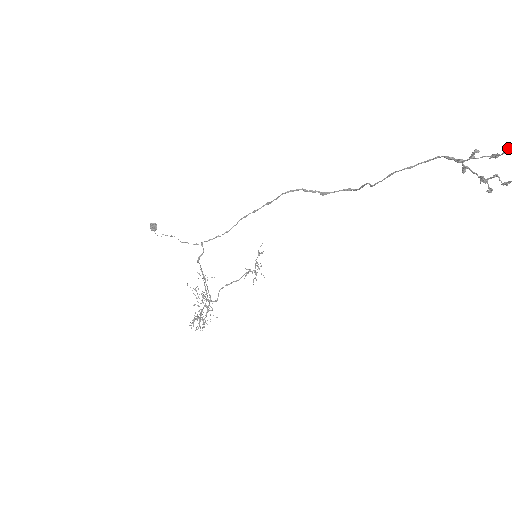
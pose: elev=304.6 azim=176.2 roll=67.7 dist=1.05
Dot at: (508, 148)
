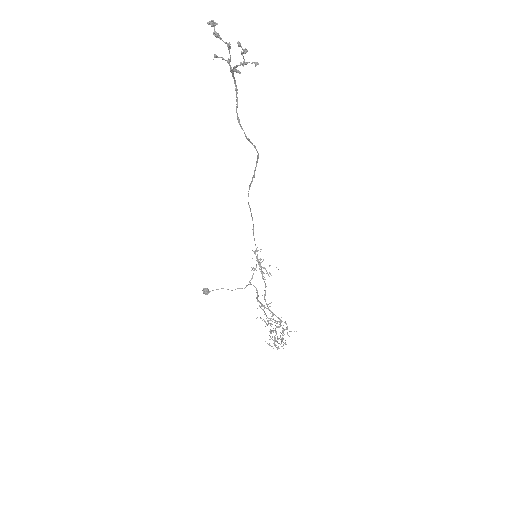
Dot at: (215, 35)
